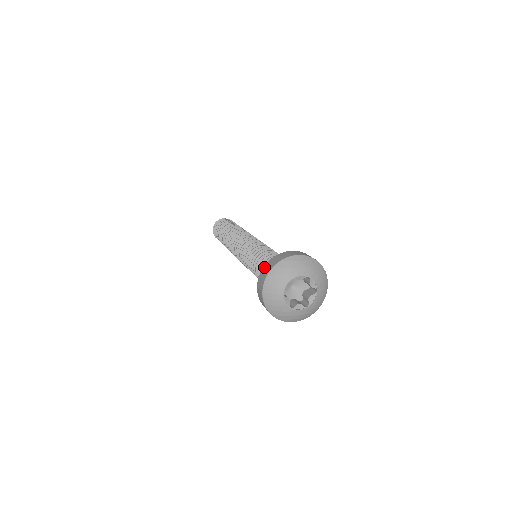
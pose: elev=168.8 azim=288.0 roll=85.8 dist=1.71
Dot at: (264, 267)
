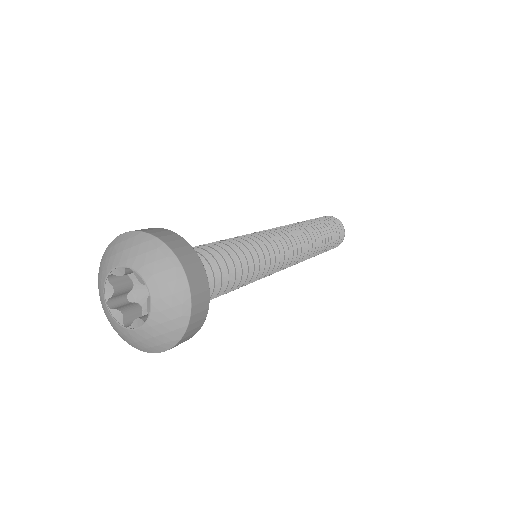
Dot at: occluded
